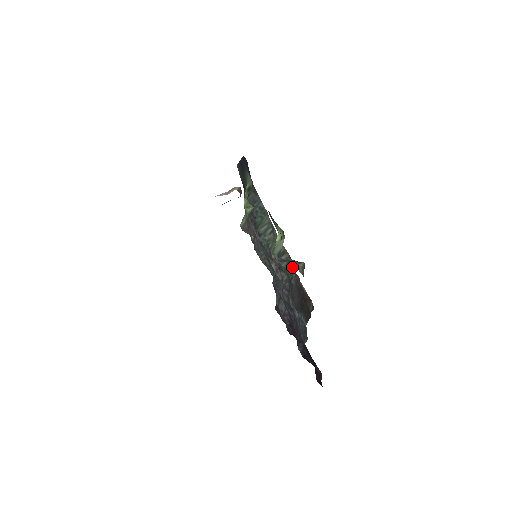
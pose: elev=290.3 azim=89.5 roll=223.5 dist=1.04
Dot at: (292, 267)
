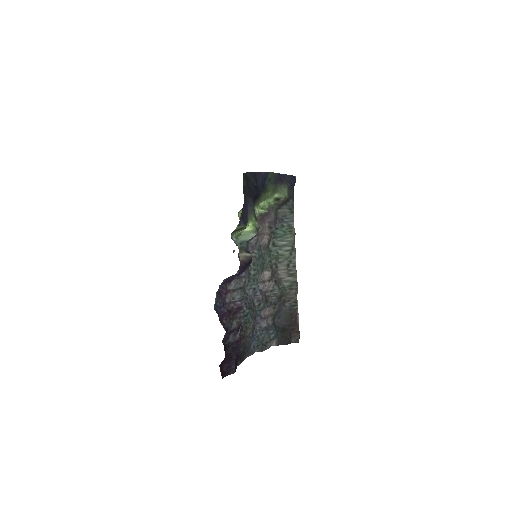
Dot at: (294, 292)
